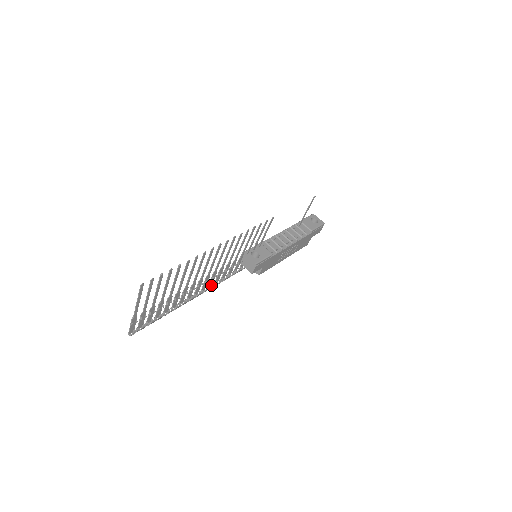
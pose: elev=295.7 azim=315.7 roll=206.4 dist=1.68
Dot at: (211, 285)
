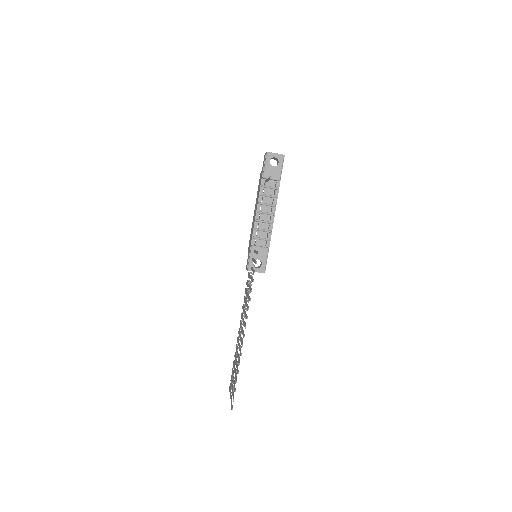
Dot at: occluded
